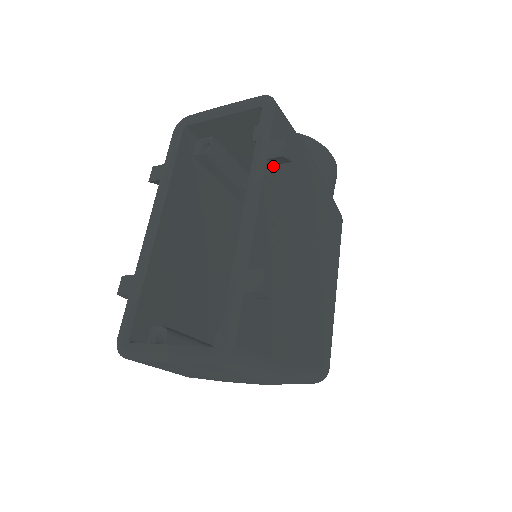
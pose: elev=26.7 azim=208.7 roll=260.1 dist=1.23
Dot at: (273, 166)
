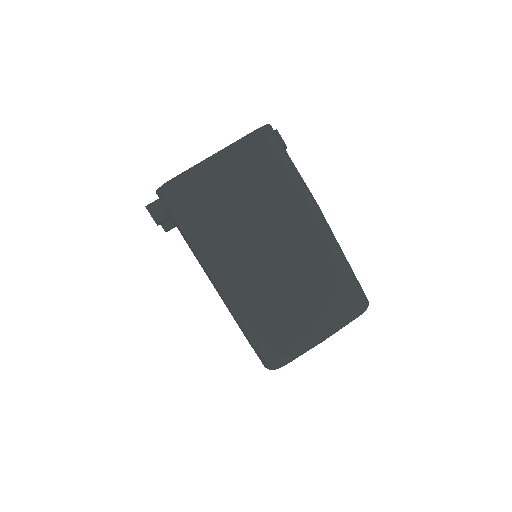
Dot at: occluded
